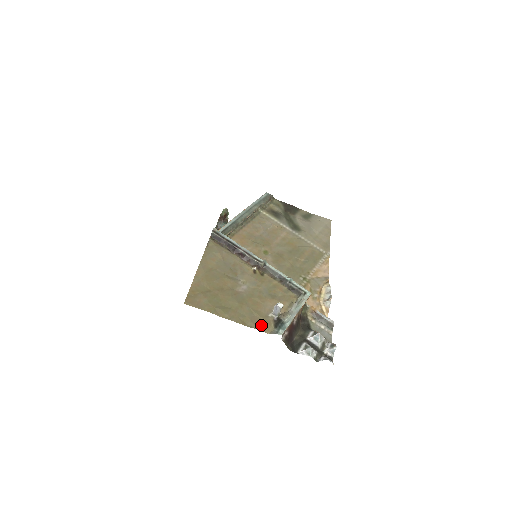
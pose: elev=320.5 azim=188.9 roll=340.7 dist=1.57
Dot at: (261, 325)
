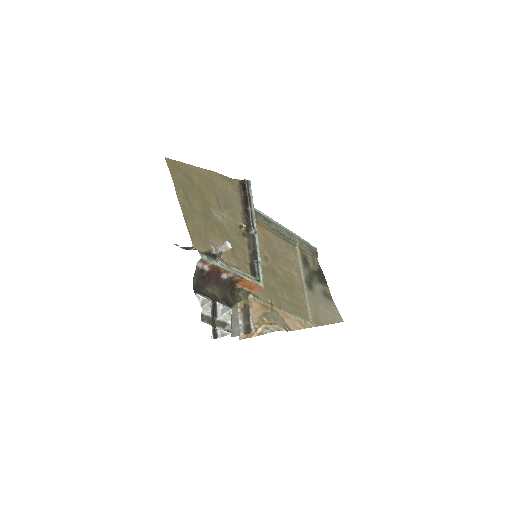
Dot at: (196, 237)
